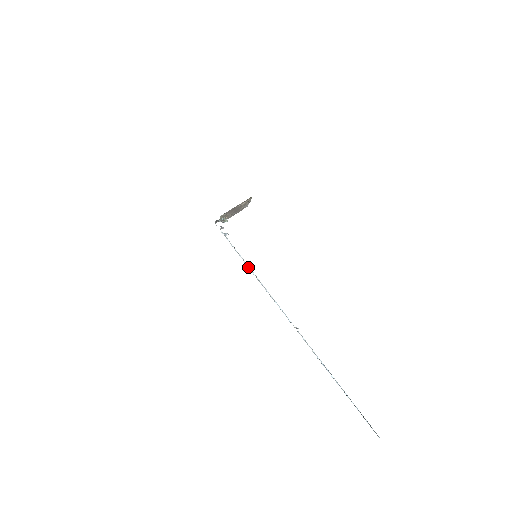
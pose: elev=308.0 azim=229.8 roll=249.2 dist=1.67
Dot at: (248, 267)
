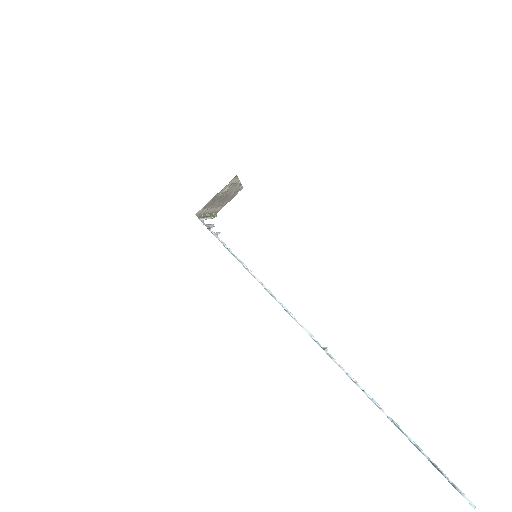
Dot at: (250, 272)
